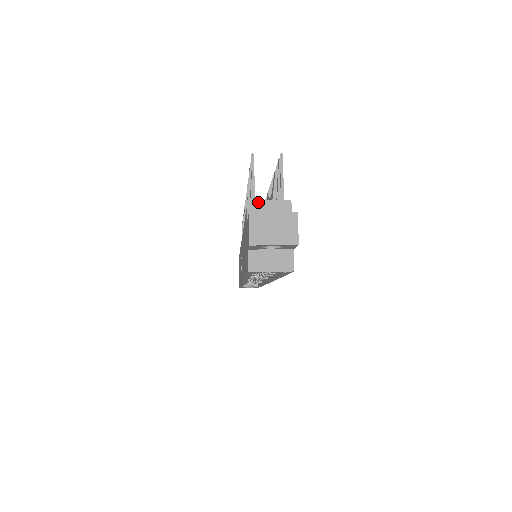
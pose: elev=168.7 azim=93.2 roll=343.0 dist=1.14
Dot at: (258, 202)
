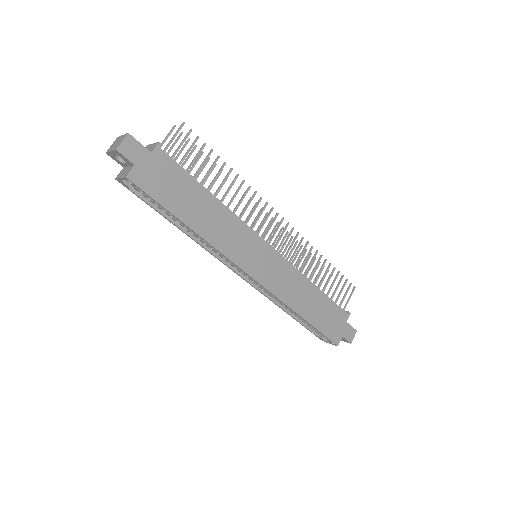
Dot at: (149, 145)
